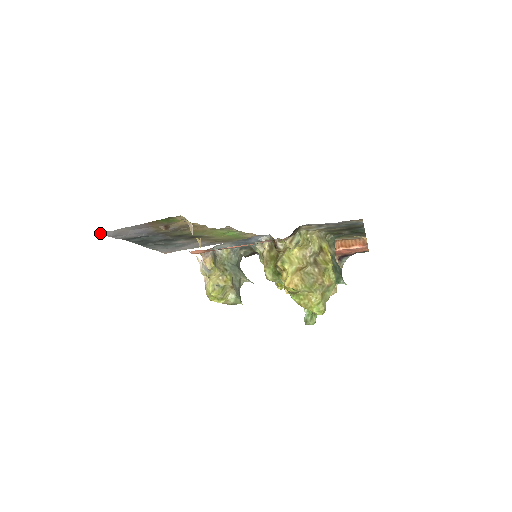
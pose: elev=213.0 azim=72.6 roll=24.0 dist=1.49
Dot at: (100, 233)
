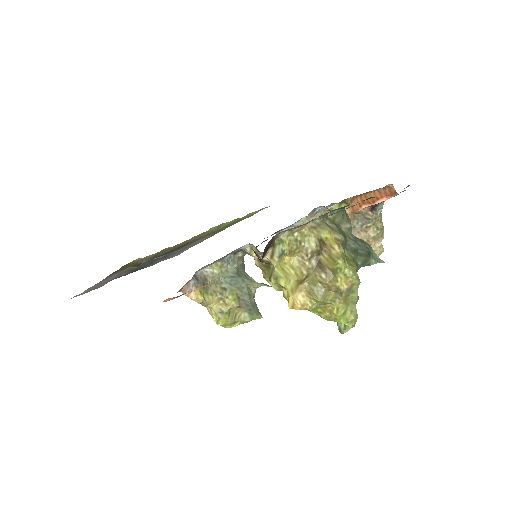
Dot at: (73, 297)
